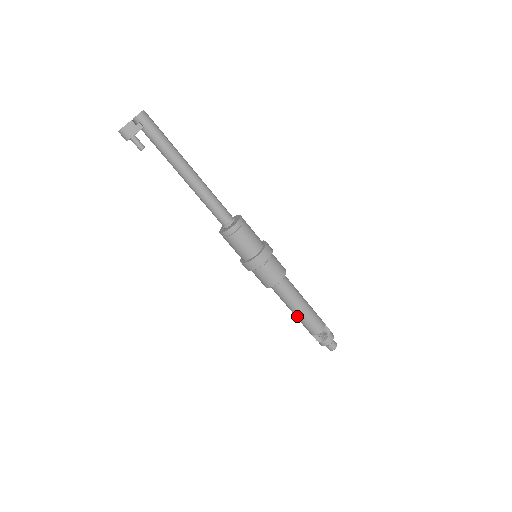
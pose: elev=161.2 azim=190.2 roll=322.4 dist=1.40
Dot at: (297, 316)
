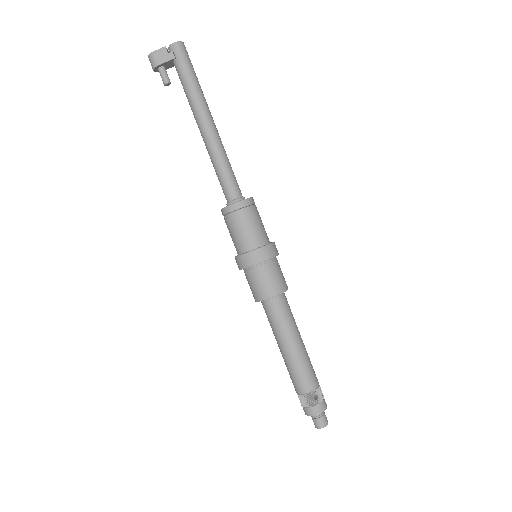
Dot at: (284, 357)
